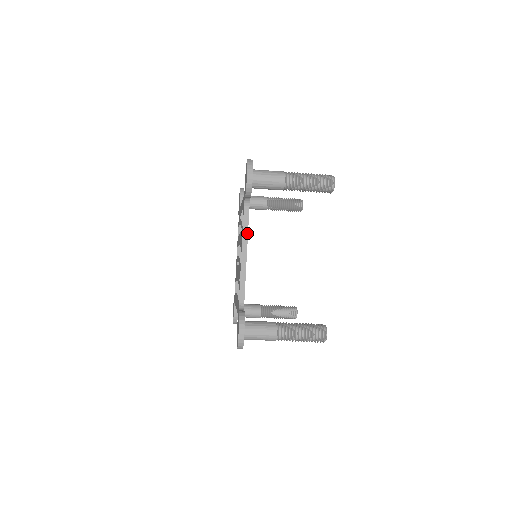
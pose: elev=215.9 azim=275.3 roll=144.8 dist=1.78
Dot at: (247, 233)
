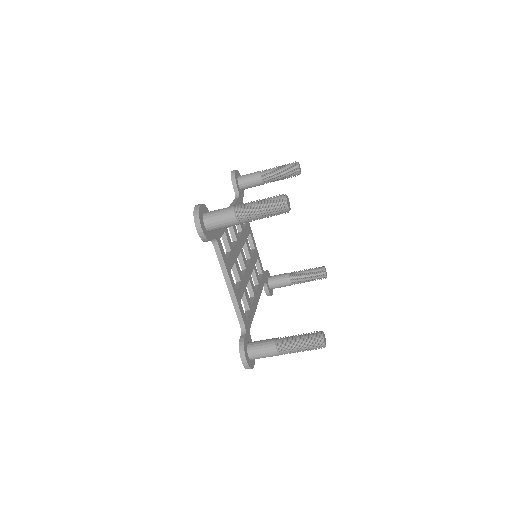
Dot at: (225, 267)
